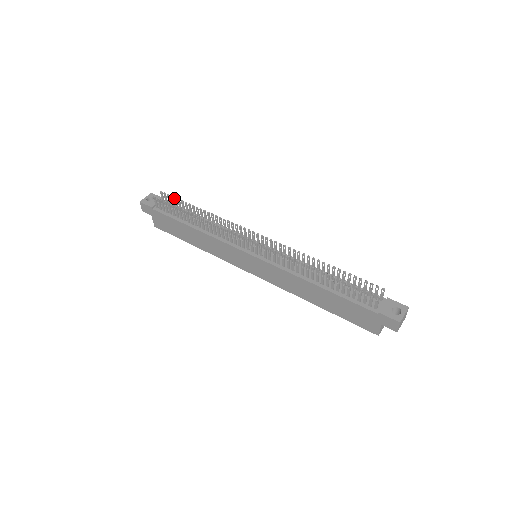
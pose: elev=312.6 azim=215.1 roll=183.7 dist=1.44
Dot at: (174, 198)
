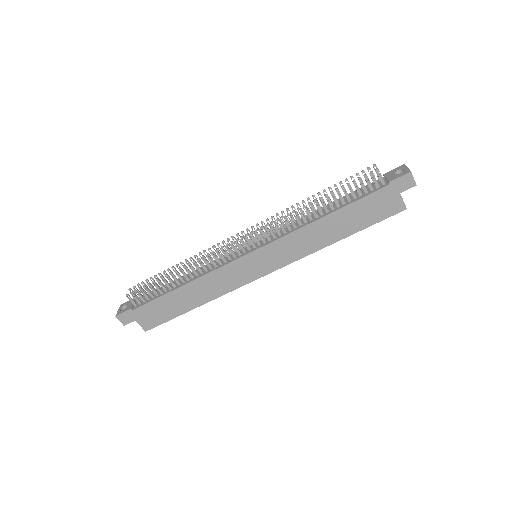
Dot at: (146, 281)
